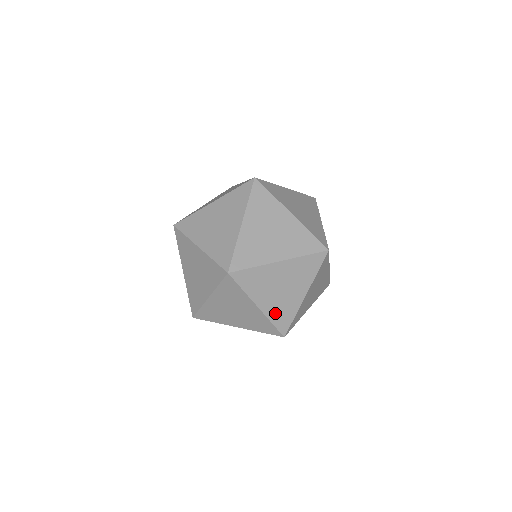
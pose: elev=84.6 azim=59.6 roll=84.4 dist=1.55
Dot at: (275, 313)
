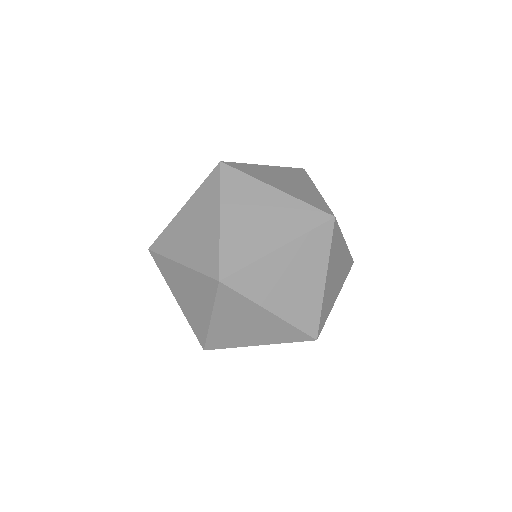
Dot at: occluded
